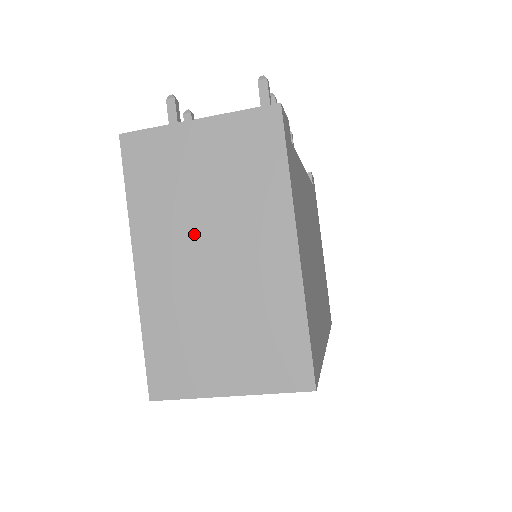
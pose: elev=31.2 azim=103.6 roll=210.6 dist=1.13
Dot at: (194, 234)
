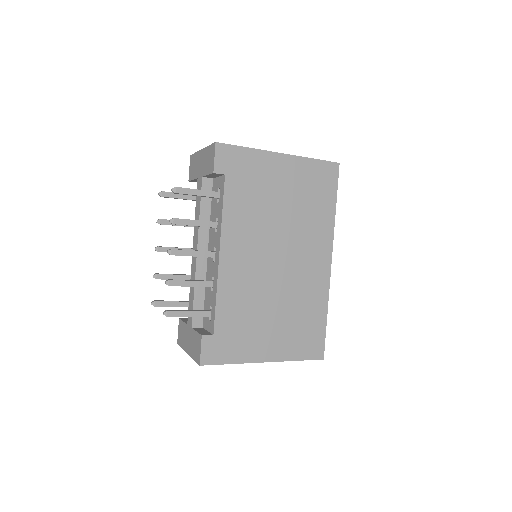
Dot at: occluded
